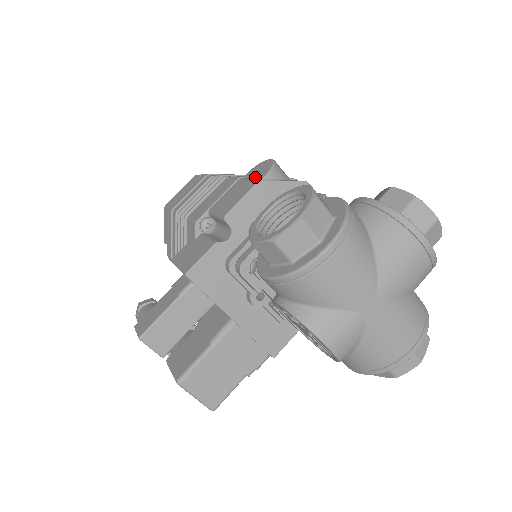
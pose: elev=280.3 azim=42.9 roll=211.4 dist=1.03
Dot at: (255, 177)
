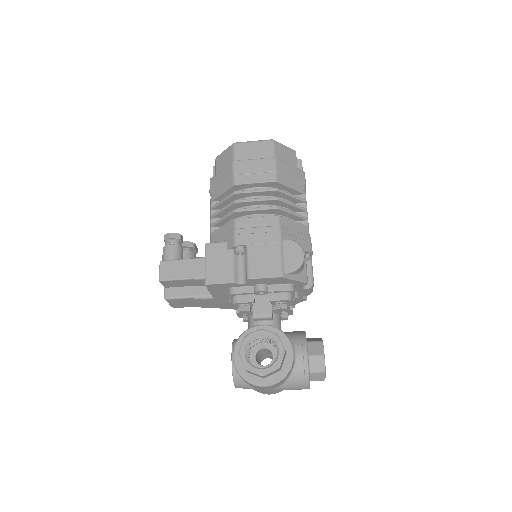
Dot at: (285, 260)
